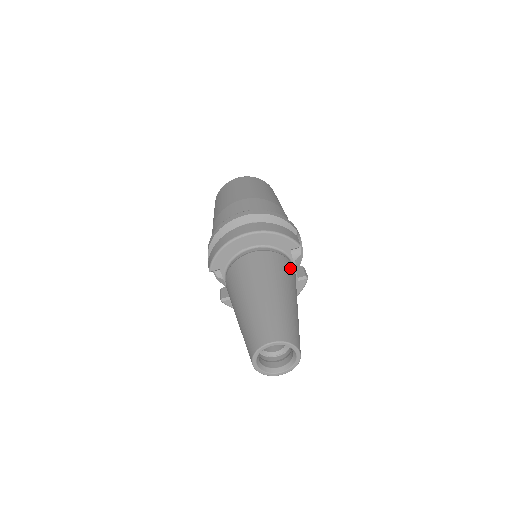
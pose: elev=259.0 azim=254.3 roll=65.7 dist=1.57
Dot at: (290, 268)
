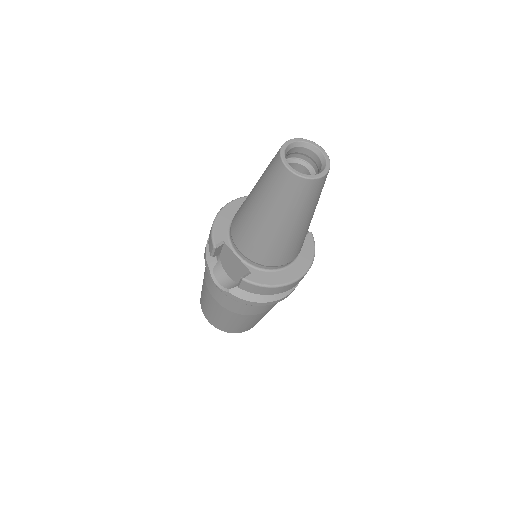
Dot at: occluded
